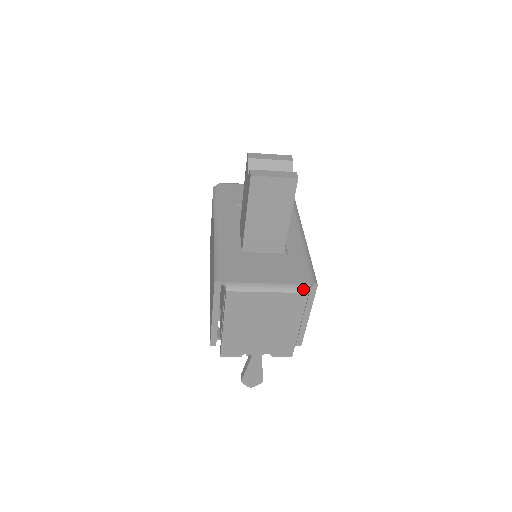
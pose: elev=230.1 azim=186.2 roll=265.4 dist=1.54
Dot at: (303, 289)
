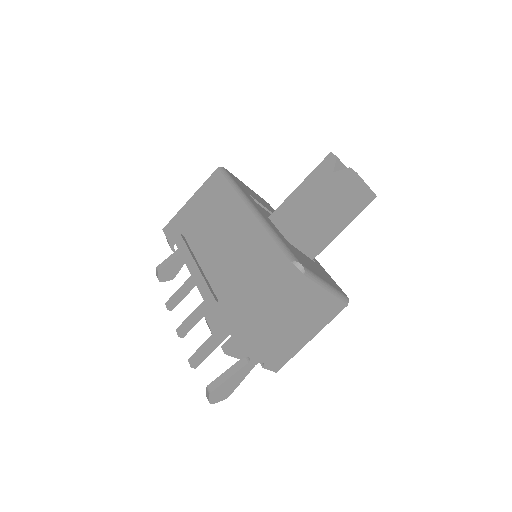
Dot at: (346, 299)
